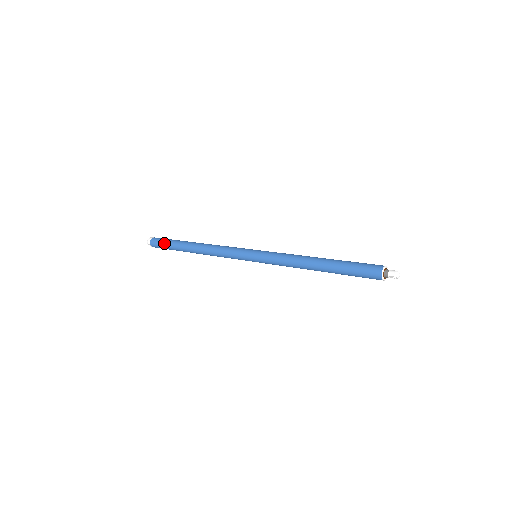
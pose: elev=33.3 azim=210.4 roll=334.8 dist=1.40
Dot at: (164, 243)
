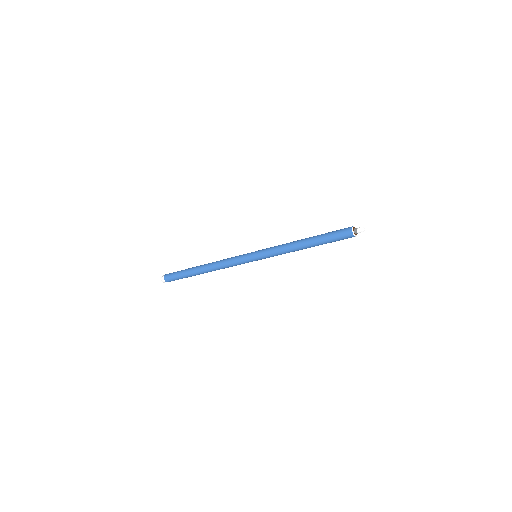
Dot at: (178, 278)
